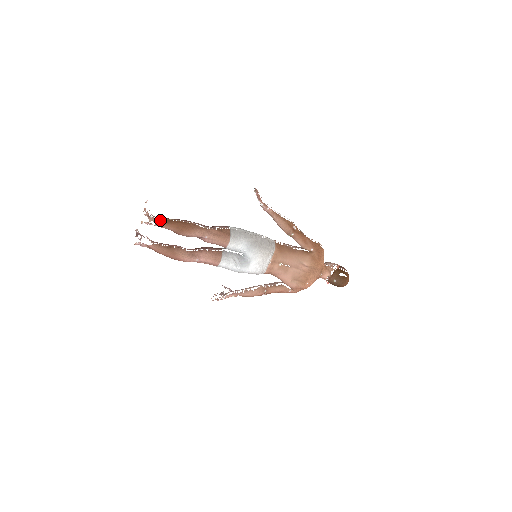
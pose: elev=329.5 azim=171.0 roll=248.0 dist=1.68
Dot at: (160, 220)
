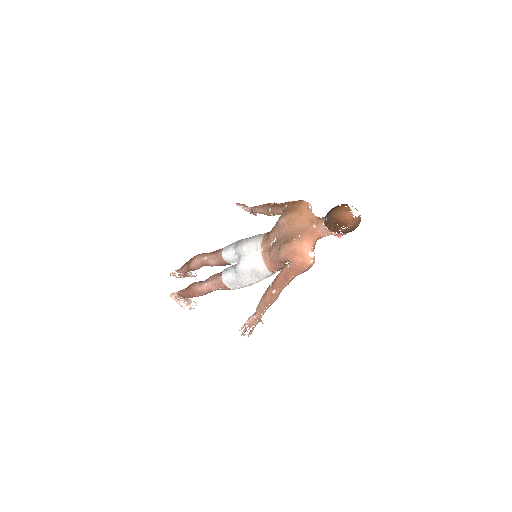
Dot at: occluded
